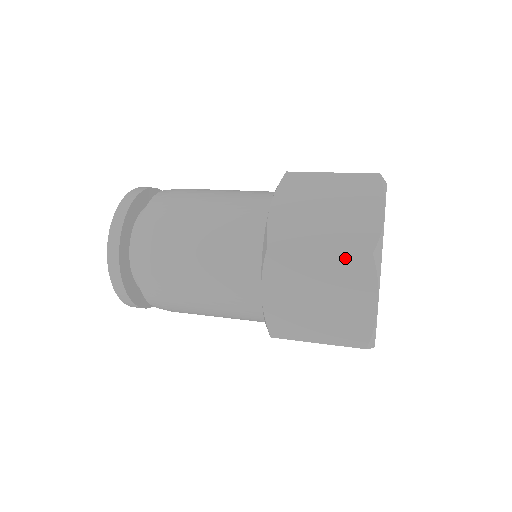
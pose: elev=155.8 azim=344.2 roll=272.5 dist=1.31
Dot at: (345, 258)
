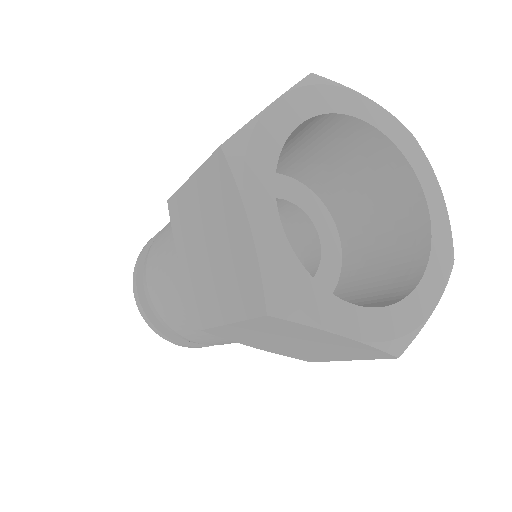
Dot at: (206, 172)
